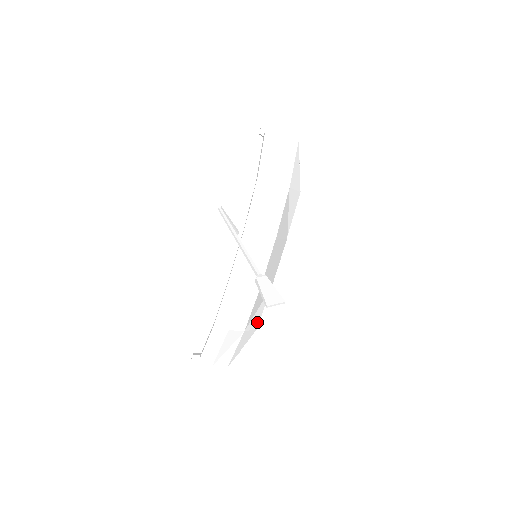
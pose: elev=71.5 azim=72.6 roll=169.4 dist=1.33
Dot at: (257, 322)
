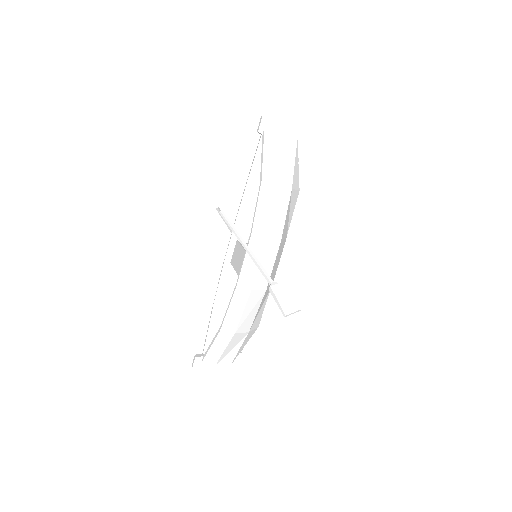
Dot at: (259, 321)
